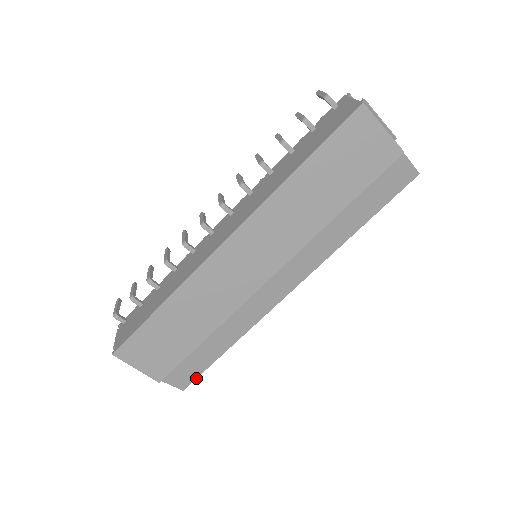
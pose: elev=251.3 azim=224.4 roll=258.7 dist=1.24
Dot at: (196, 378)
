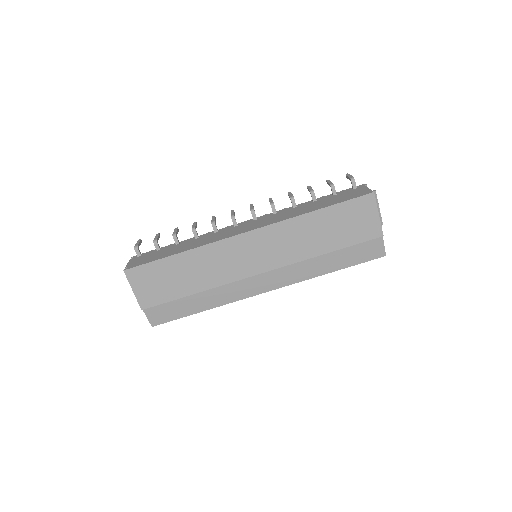
Dot at: occluded
